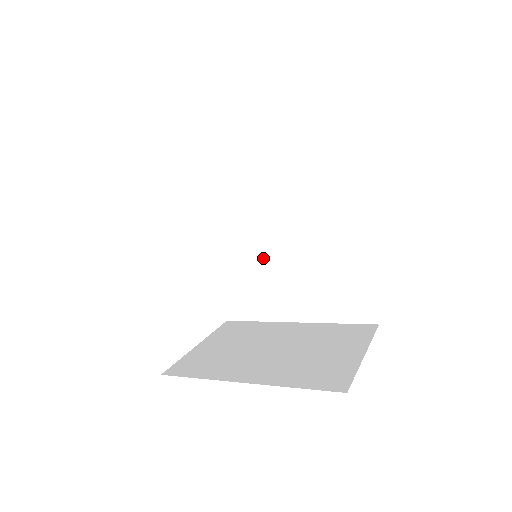
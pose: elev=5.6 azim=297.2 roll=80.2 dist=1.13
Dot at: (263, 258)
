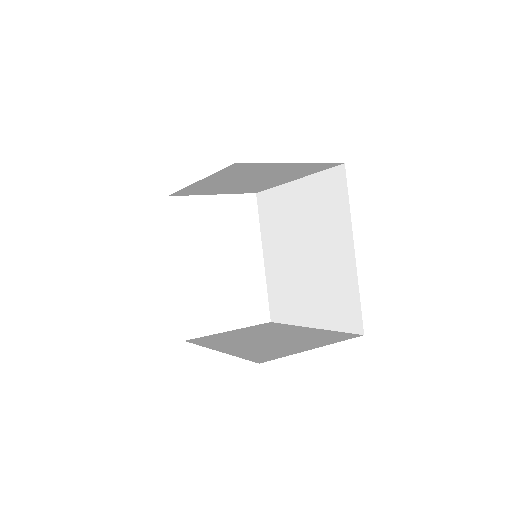
Dot at: (290, 267)
